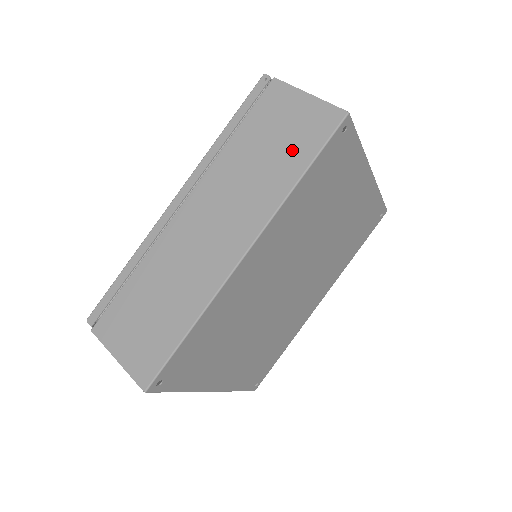
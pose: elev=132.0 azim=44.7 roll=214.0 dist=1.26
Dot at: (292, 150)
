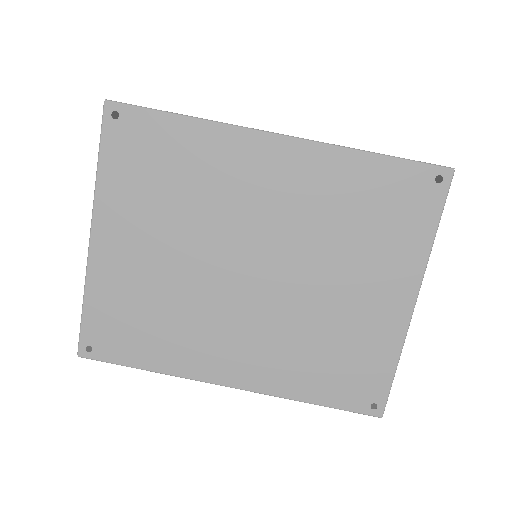
Dot at: occluded
